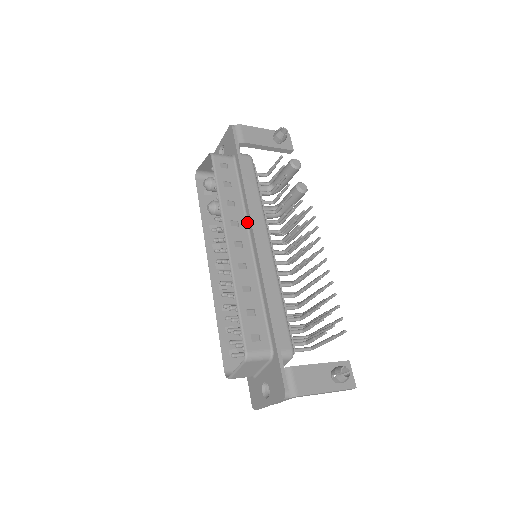
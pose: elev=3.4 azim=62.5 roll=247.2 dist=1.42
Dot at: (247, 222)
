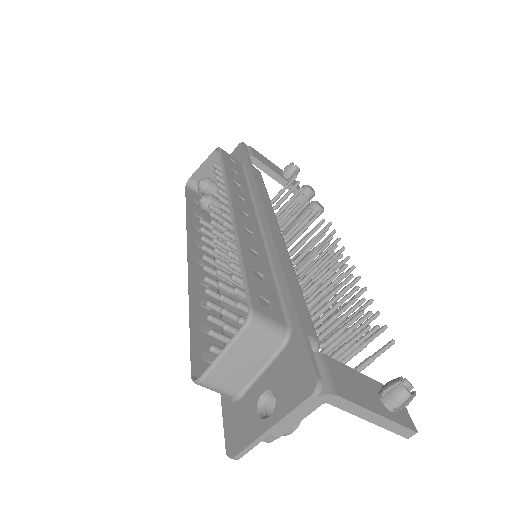
Dot at: (255, 206)
